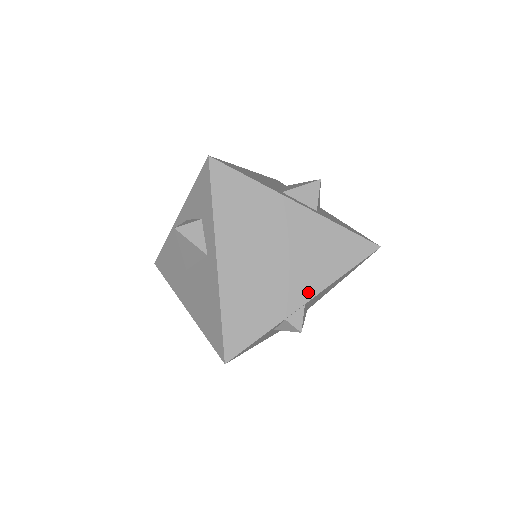
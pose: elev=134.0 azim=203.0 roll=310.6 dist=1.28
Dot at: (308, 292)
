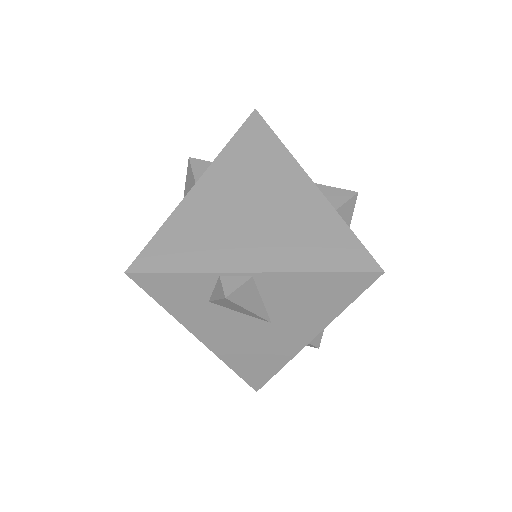
Dot at: (264, 263)
